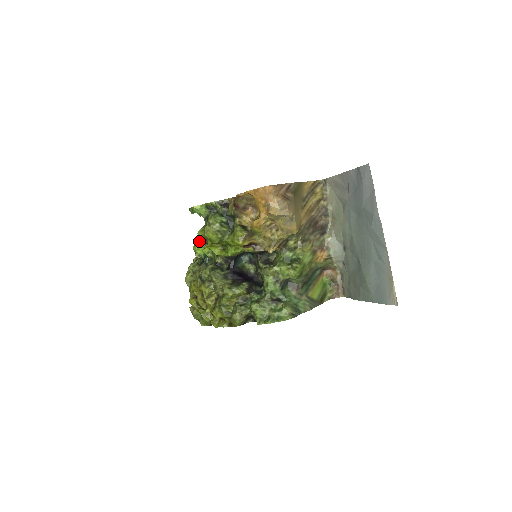
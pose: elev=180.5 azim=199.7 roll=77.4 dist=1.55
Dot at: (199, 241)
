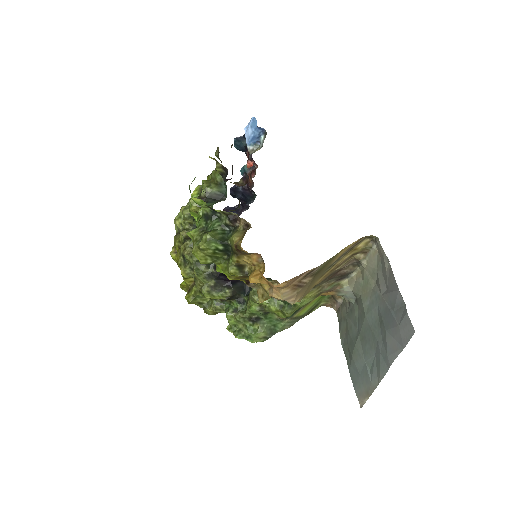
Dot at: (195, 211)
